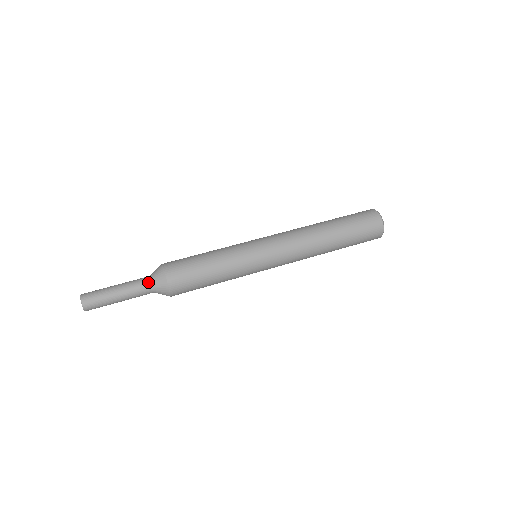
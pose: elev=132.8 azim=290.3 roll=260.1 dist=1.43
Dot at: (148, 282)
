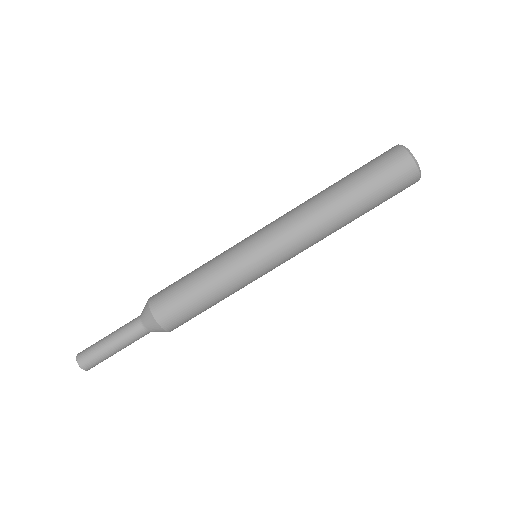
Dot at: (140, 327)
